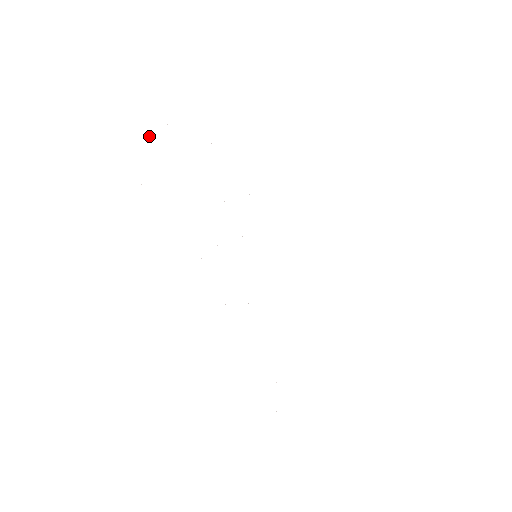
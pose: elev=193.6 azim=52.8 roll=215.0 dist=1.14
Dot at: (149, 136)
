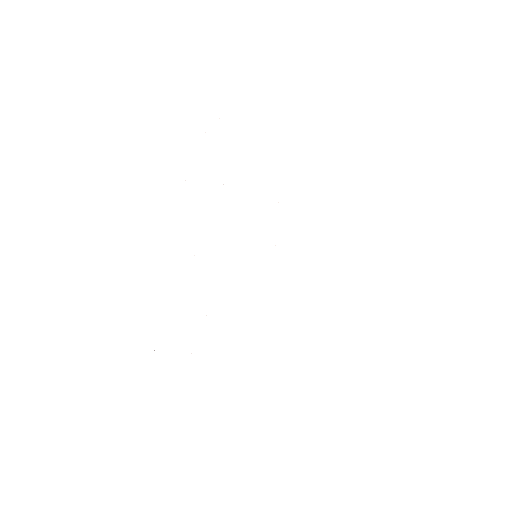
Dot at: occluded
